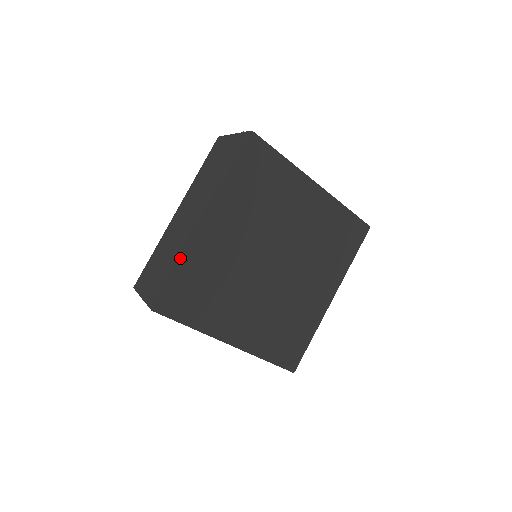
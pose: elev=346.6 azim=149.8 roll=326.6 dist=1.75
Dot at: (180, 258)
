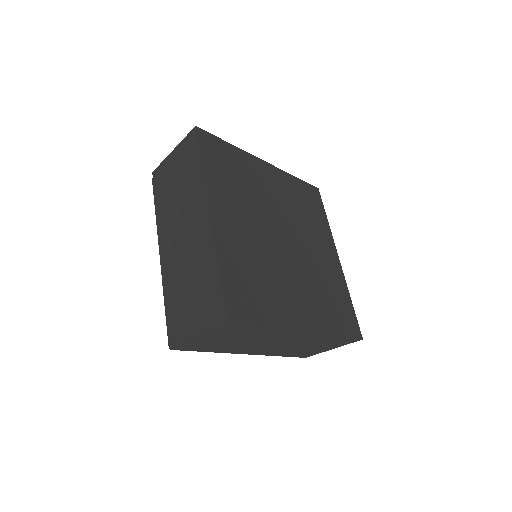
Dot at: (237, 147)
